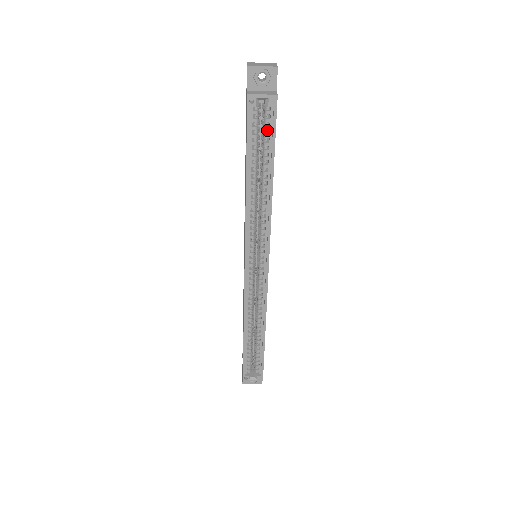
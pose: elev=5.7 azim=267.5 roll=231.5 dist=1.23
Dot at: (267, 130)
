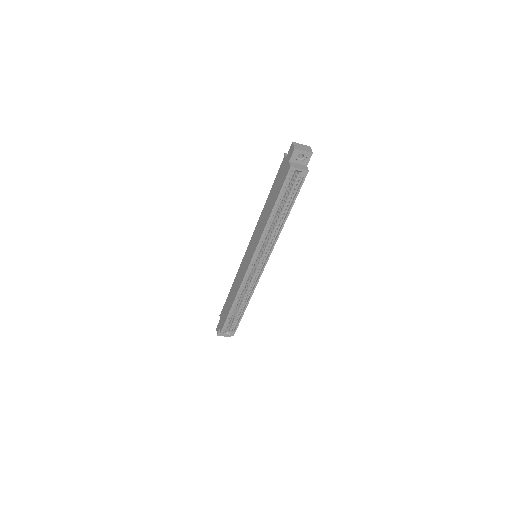
Dot at: occluded
